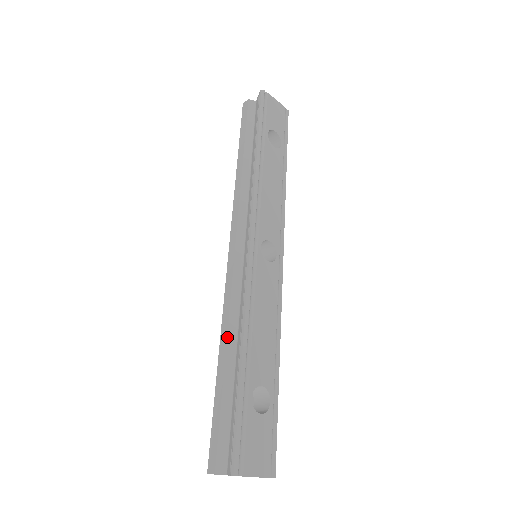
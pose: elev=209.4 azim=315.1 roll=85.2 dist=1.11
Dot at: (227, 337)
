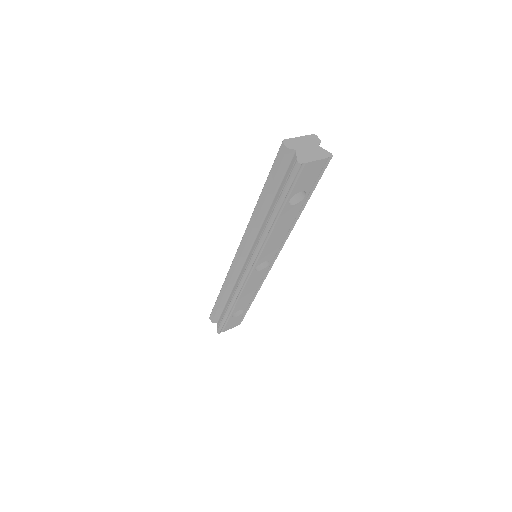
Dot at: (226, 290)
